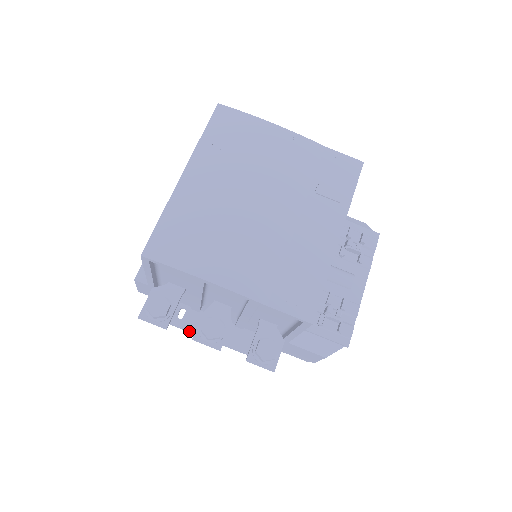
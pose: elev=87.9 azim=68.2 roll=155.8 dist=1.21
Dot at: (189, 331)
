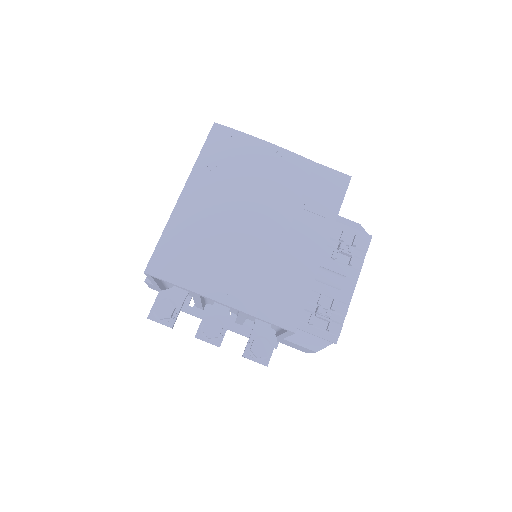
Dot at: occluded
